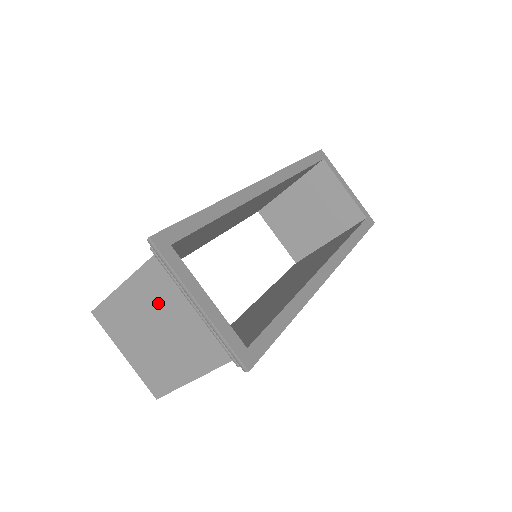
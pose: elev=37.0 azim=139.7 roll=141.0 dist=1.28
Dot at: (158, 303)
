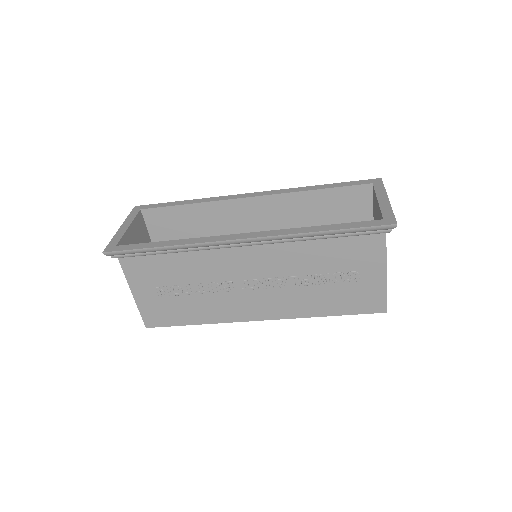
Dot at: occluded
